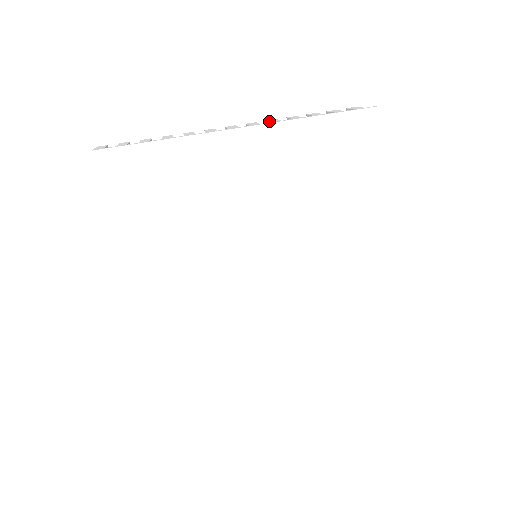
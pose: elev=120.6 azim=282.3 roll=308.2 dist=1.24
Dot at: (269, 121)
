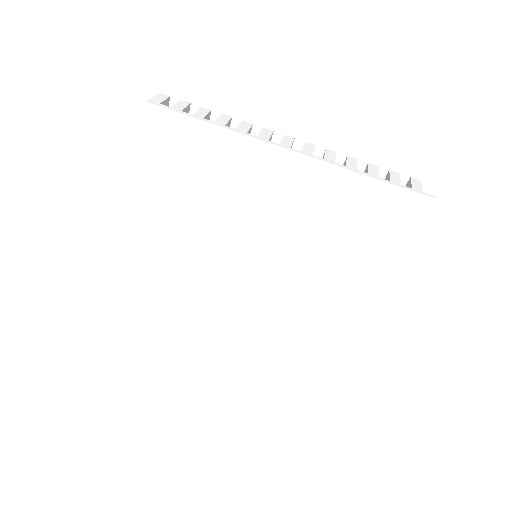
Dot at: (325, 154)
